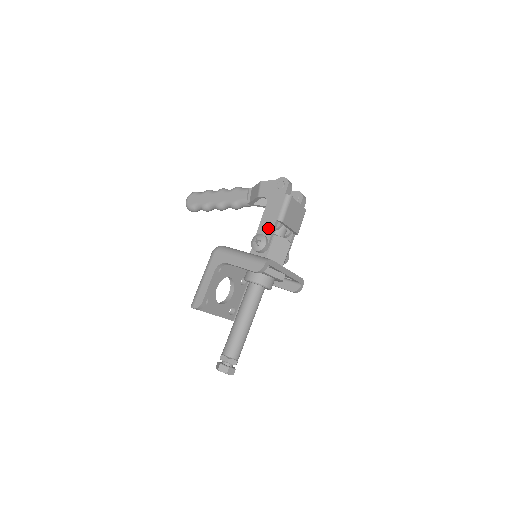
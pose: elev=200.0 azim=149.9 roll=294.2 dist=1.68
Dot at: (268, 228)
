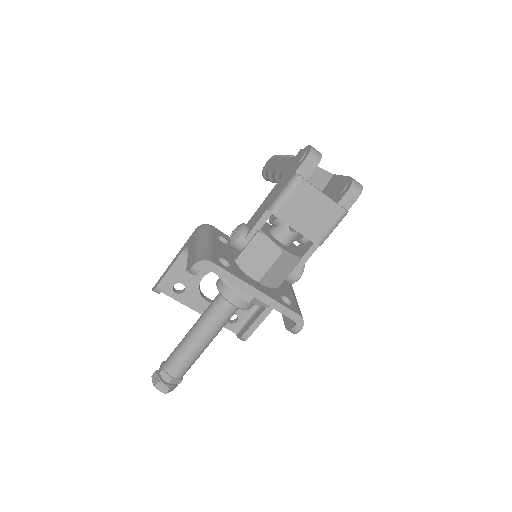
Dot at: (257, 218)
